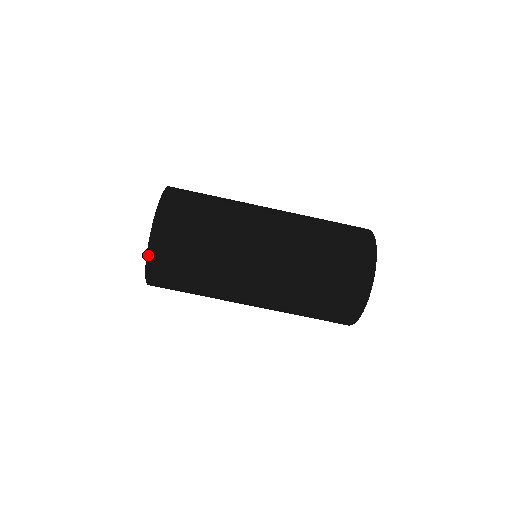
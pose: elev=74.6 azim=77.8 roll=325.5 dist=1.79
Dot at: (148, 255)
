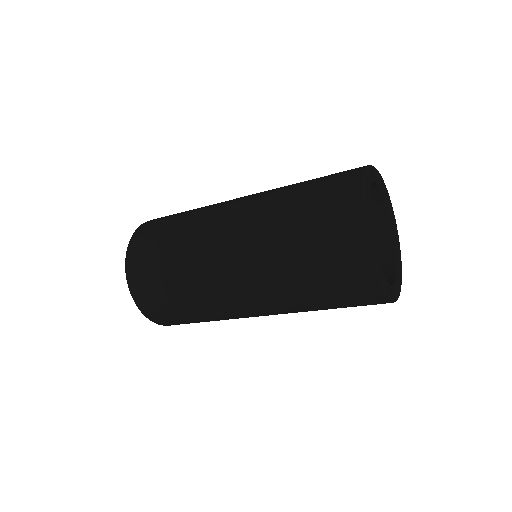
Dot at: (141, 311)
